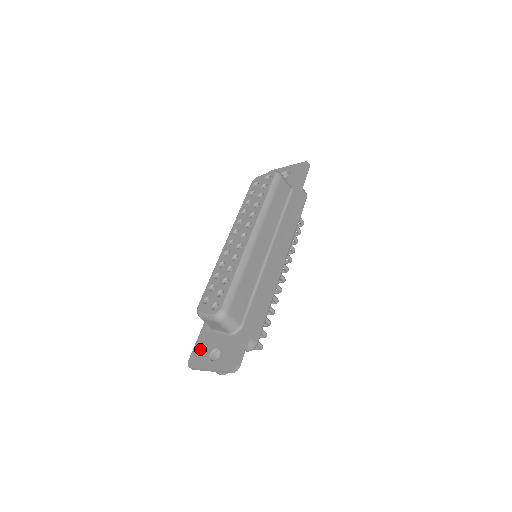
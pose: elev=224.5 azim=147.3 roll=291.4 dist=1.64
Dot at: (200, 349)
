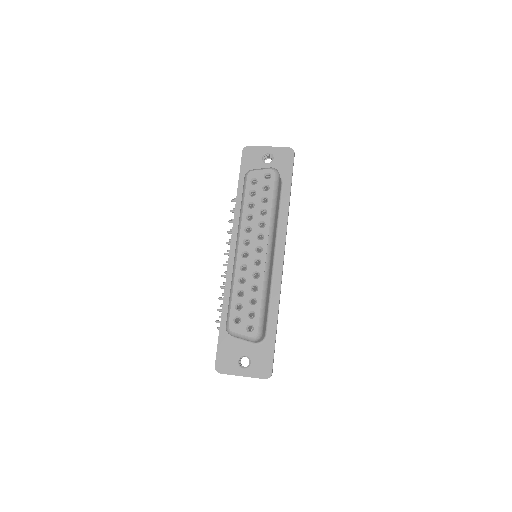
Dot at: (225, 355)
